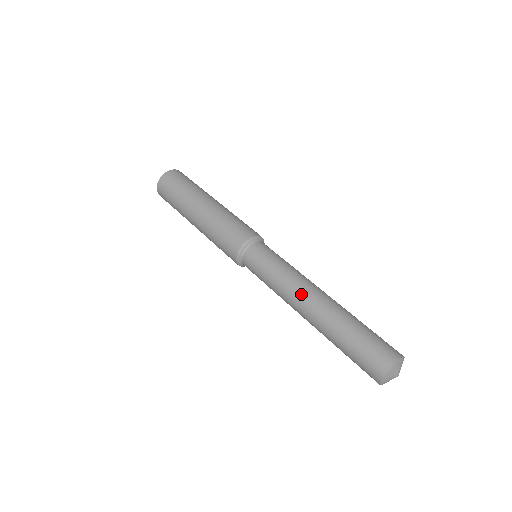
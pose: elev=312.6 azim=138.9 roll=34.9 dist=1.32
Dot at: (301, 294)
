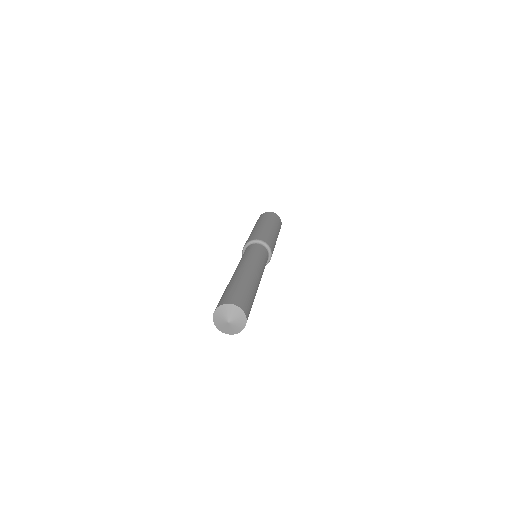
Dot at: (238, 267)
